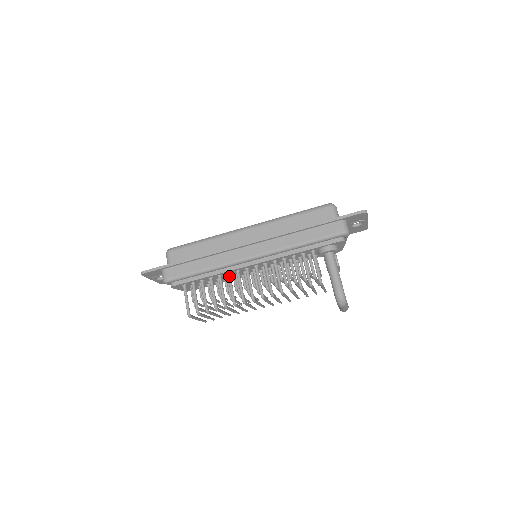
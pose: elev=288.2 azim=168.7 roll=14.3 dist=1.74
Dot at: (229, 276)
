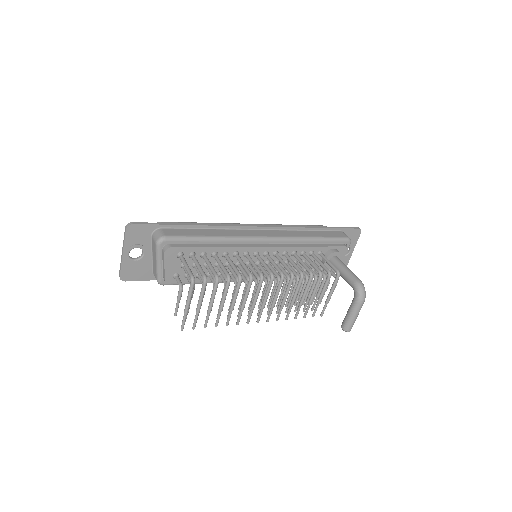
Dot at: (238, 255)
